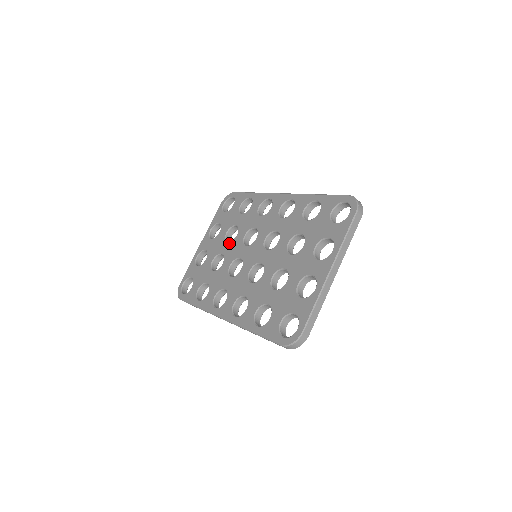
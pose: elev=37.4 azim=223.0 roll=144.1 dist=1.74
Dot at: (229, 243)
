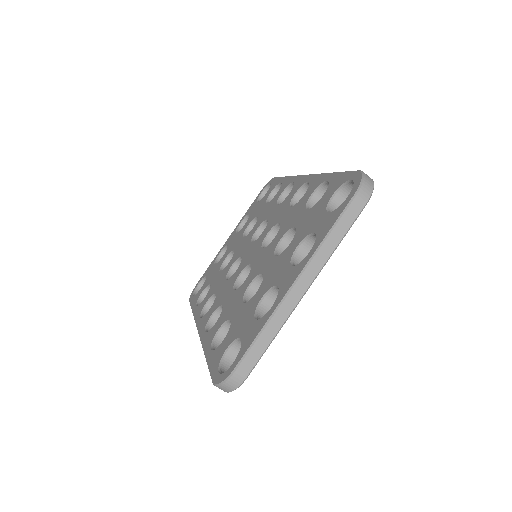
Dot at: (243, 238)
